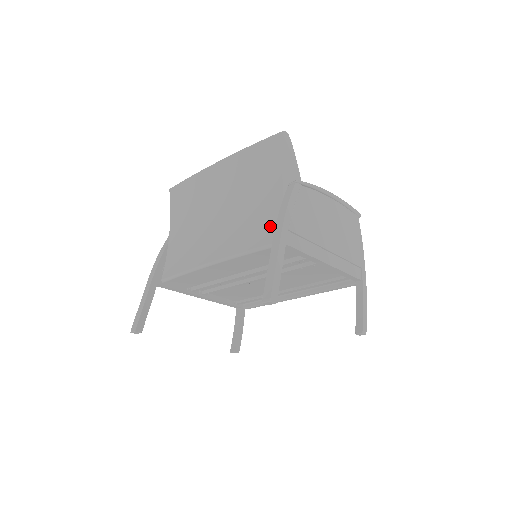
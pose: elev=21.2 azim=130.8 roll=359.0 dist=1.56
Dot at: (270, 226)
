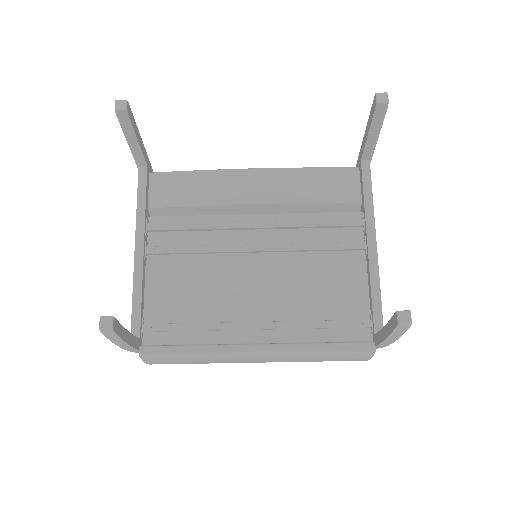
Dot at: occluded
